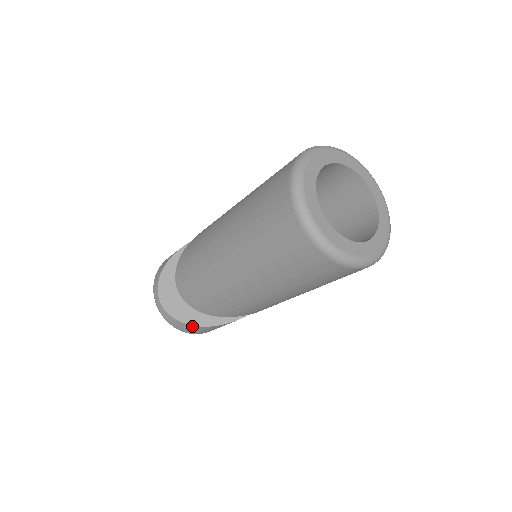
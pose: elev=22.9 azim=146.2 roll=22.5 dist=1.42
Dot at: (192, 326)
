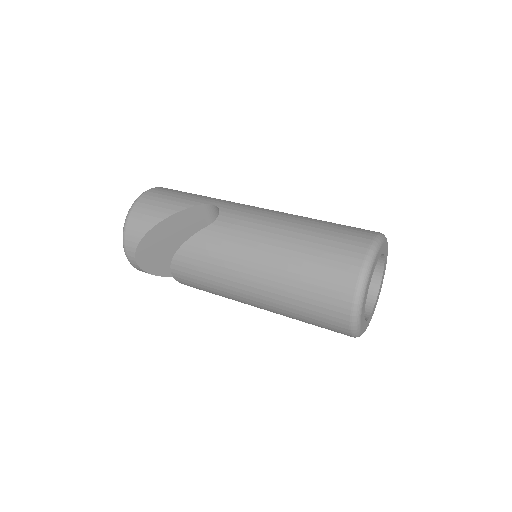
Dot at: (172, 276)
